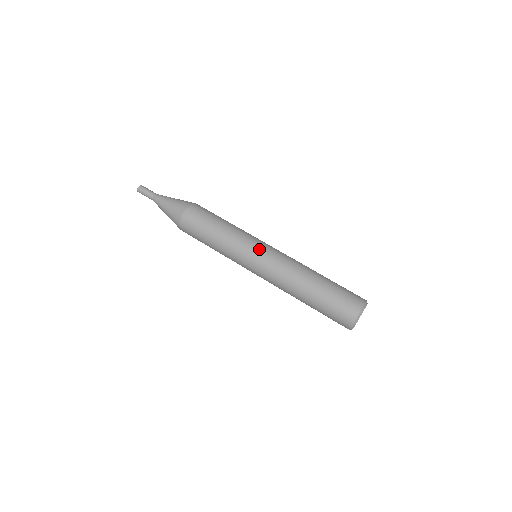
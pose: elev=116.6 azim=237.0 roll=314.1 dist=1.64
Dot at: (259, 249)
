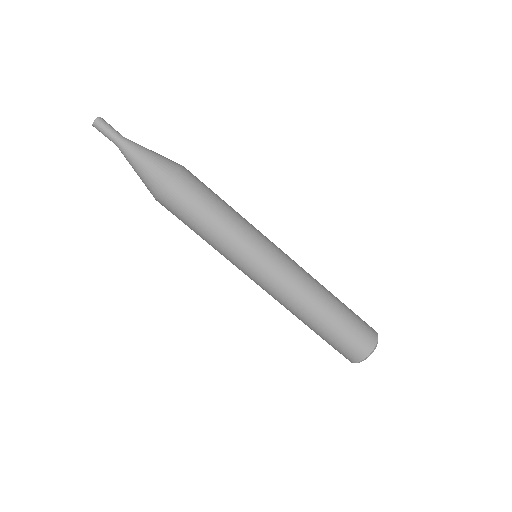
Dot at: (268, 252)
